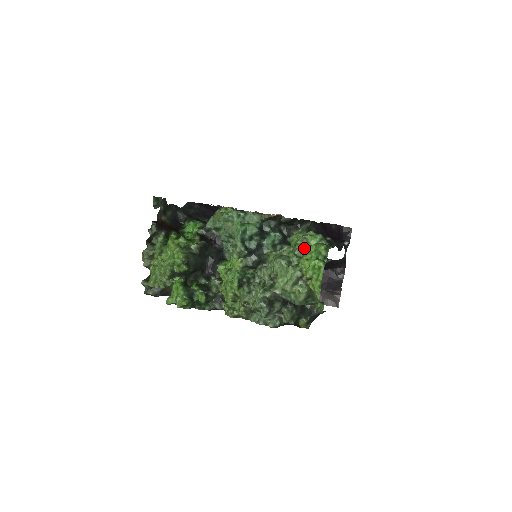
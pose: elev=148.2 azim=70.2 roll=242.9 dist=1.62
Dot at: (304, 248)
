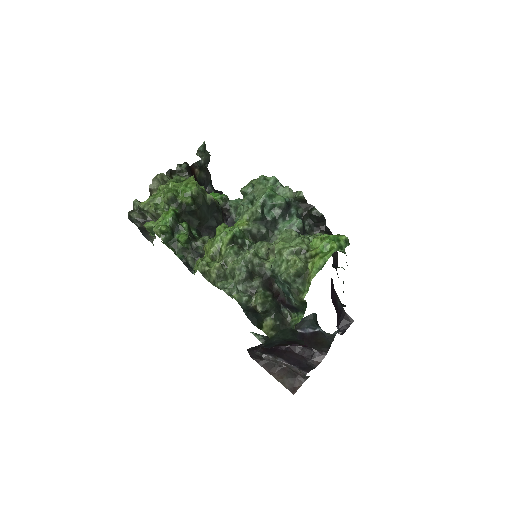
Dot at: occluded
